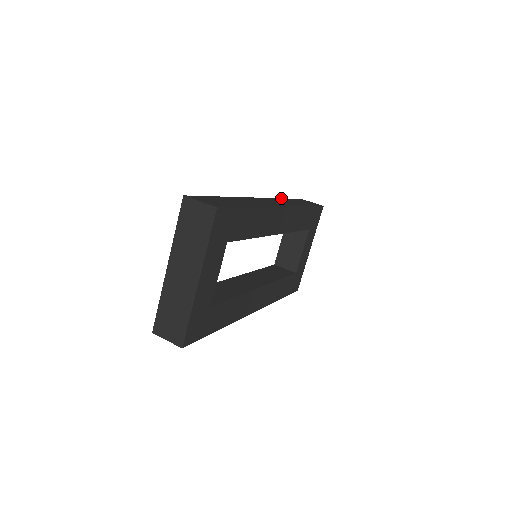
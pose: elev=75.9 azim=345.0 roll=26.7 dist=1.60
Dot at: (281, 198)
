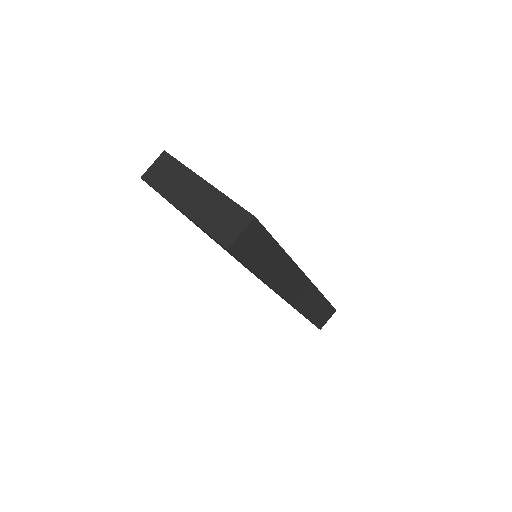
Dot at: occluded
